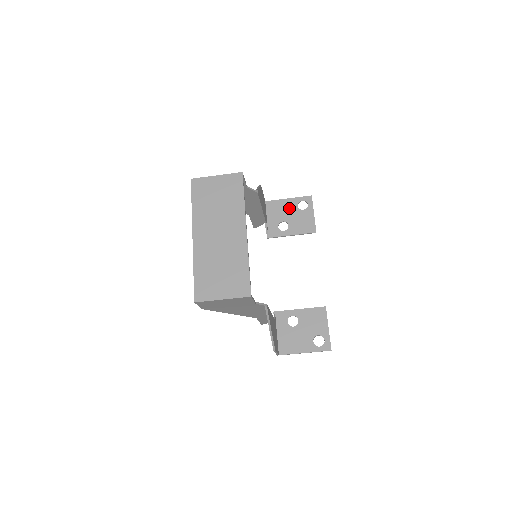
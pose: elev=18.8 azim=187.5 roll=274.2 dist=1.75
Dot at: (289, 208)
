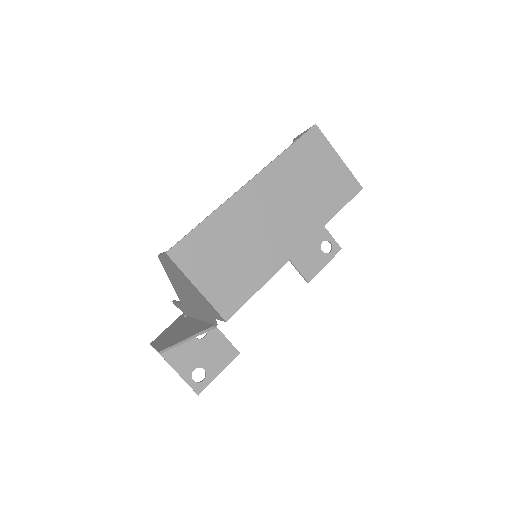
Dot at: occluded
